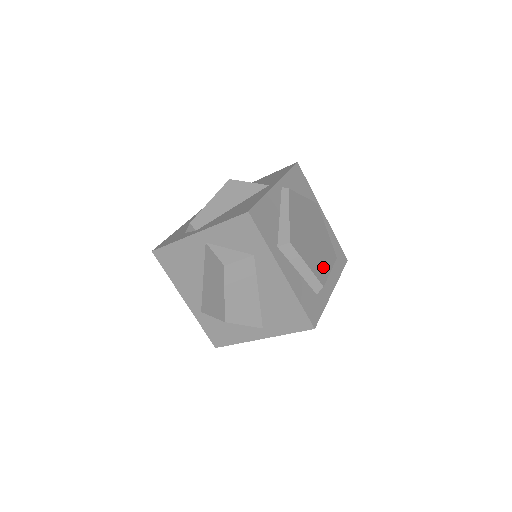
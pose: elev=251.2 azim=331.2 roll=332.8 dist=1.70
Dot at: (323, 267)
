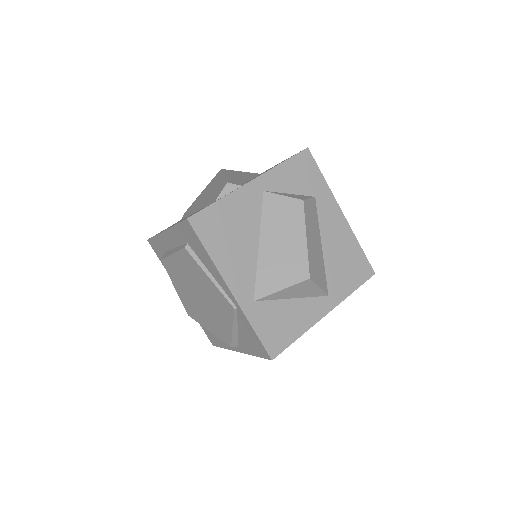
Dot at: occluded
